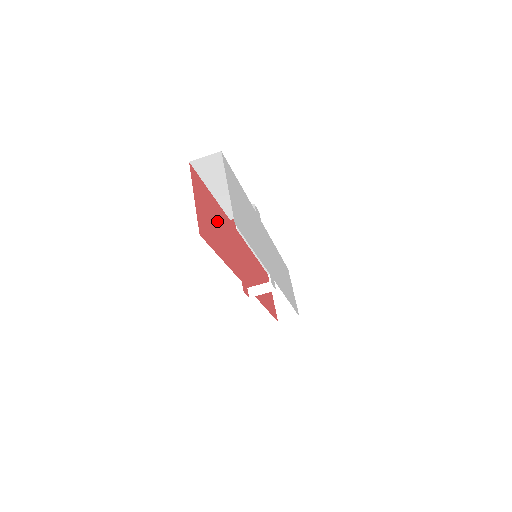
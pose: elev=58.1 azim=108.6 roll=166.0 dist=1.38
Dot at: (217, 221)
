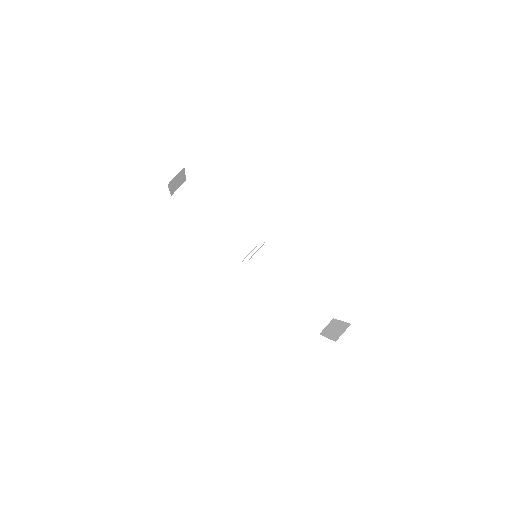
Dot at: occluded
